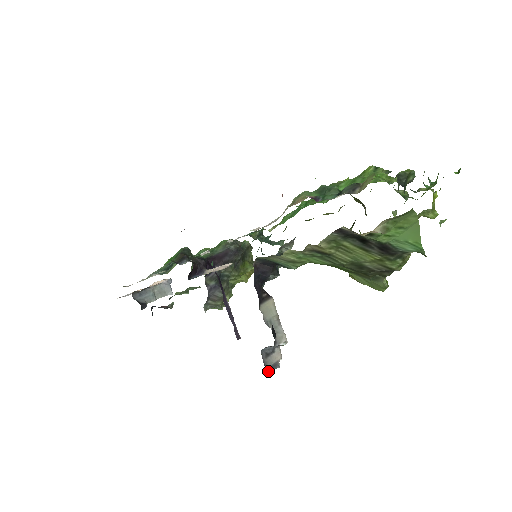
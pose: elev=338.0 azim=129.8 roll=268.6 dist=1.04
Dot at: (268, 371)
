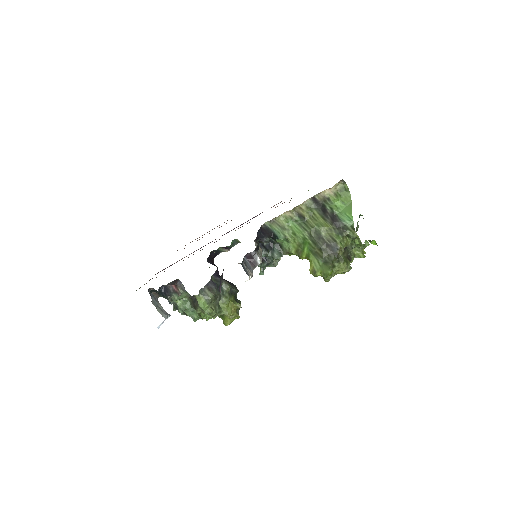
Dot at: (243, 266)
